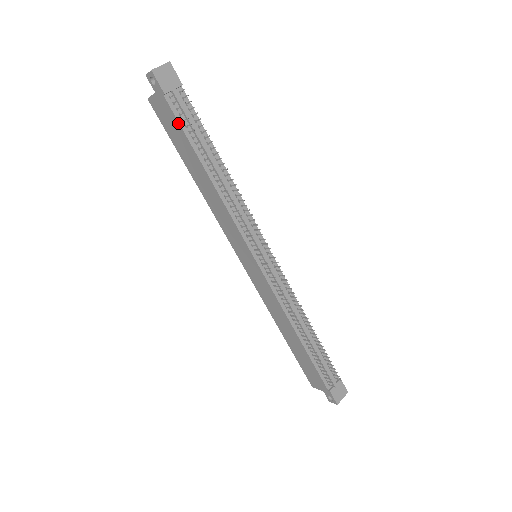
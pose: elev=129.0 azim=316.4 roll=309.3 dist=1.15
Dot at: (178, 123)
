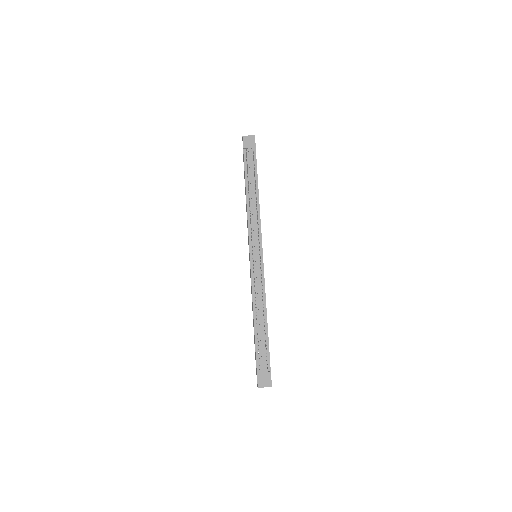
Dot at: (244, 164)
